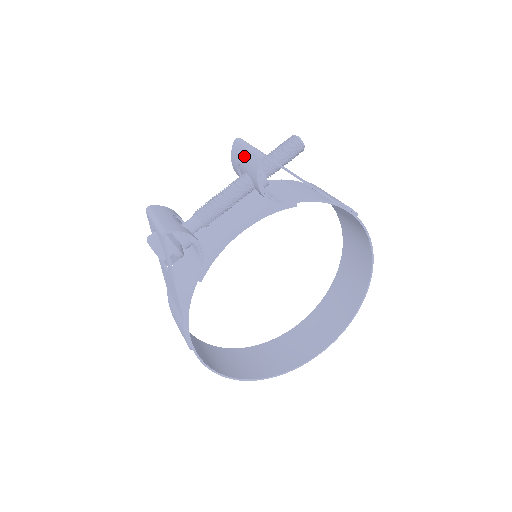
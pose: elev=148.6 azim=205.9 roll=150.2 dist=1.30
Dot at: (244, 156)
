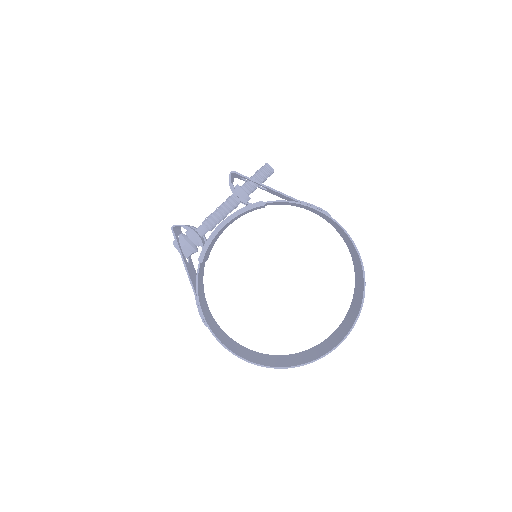
Dot at: occluded
